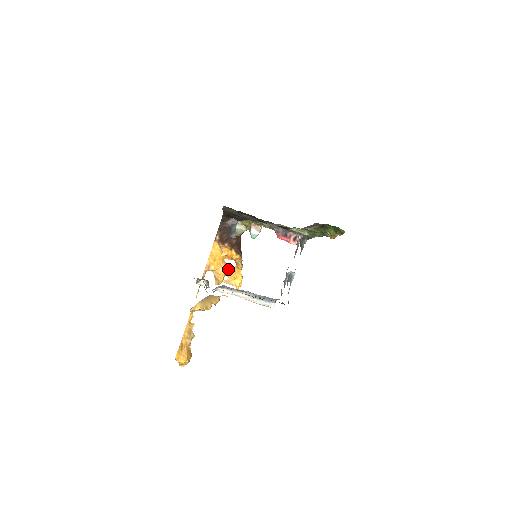
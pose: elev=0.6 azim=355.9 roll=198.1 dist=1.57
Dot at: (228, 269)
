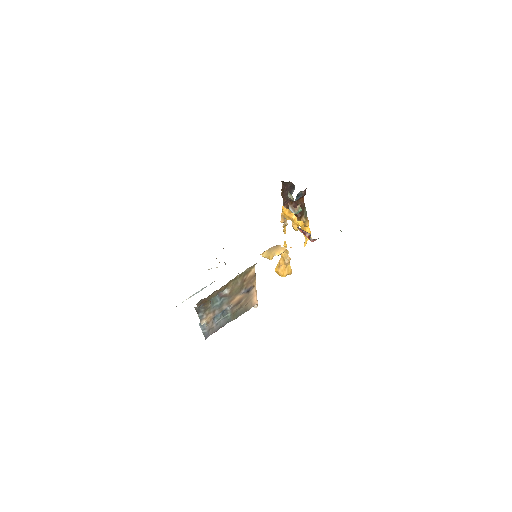
Dot at: (299, 222)
